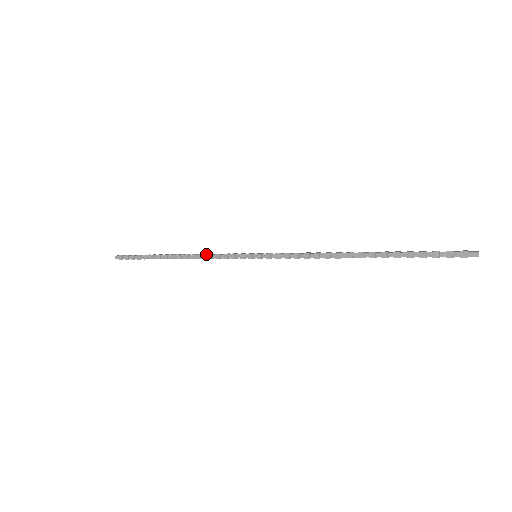
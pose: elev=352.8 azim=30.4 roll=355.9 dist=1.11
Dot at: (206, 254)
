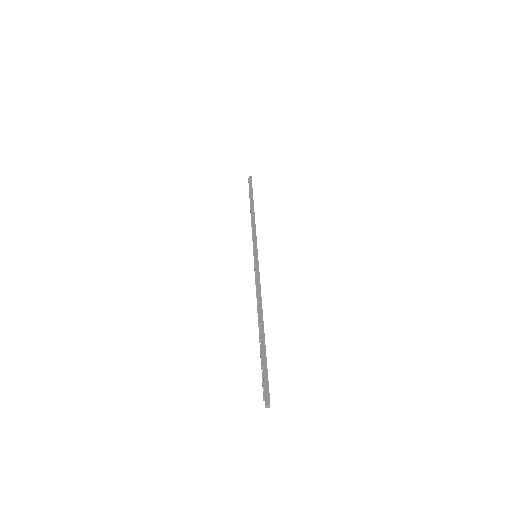
Dot at: (254, 225)
